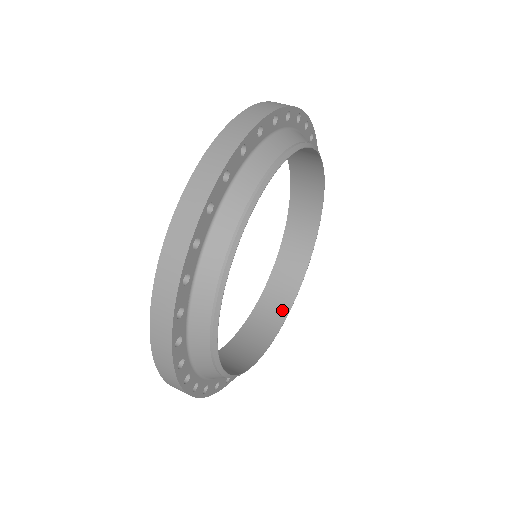
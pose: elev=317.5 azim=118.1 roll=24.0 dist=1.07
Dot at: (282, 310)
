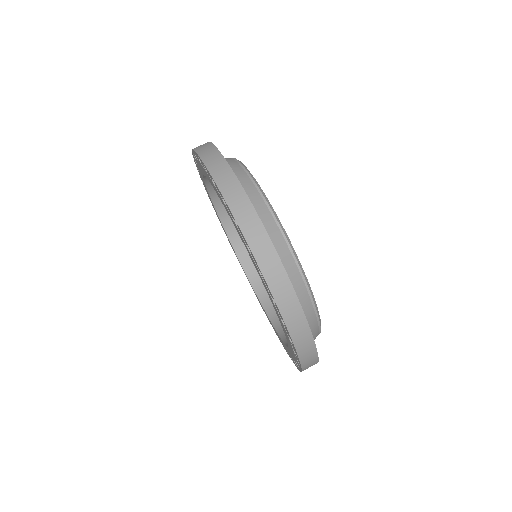
Dot at: occluded
